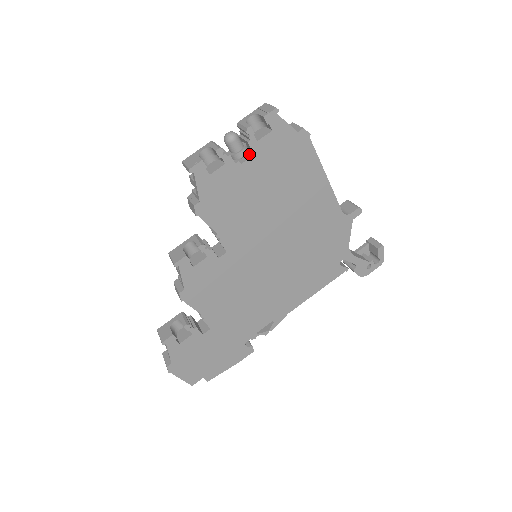
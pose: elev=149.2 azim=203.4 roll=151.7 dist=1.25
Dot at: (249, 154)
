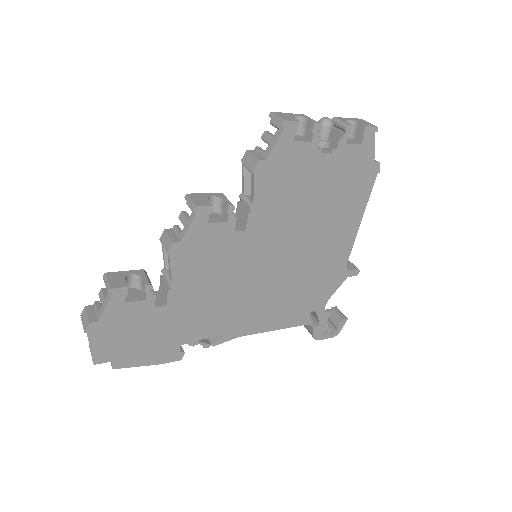
Dot at: (333, 150)
